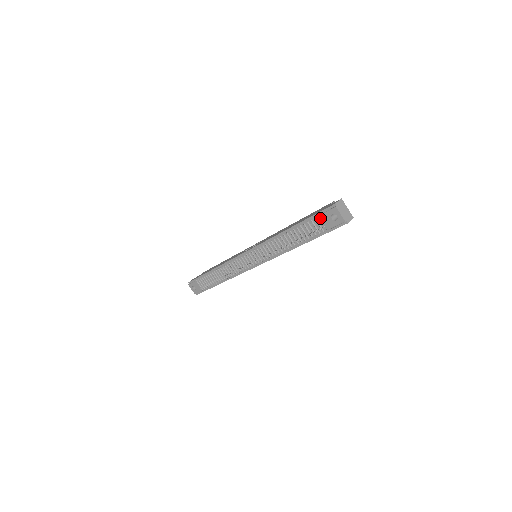
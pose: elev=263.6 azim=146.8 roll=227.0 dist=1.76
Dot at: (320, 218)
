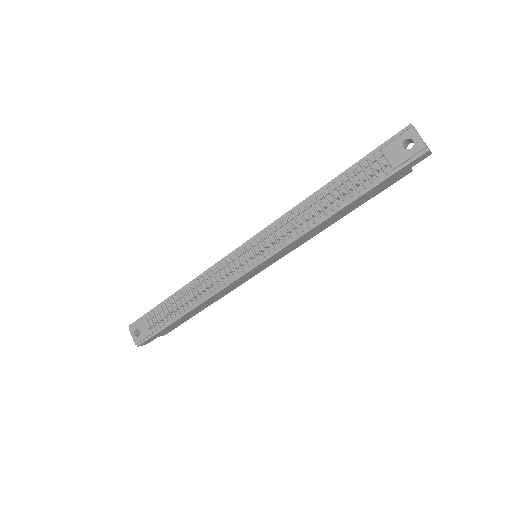
Dot at: (383, 151)
